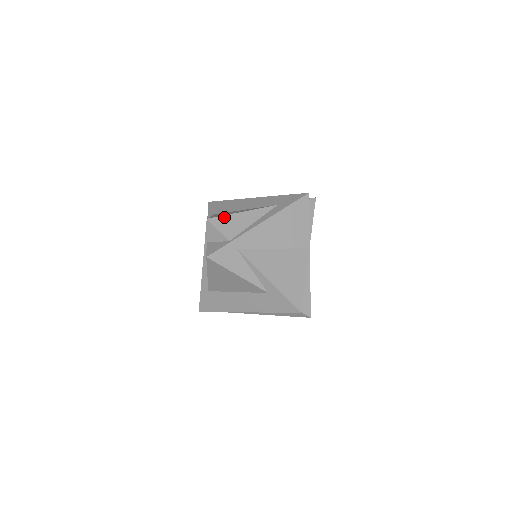
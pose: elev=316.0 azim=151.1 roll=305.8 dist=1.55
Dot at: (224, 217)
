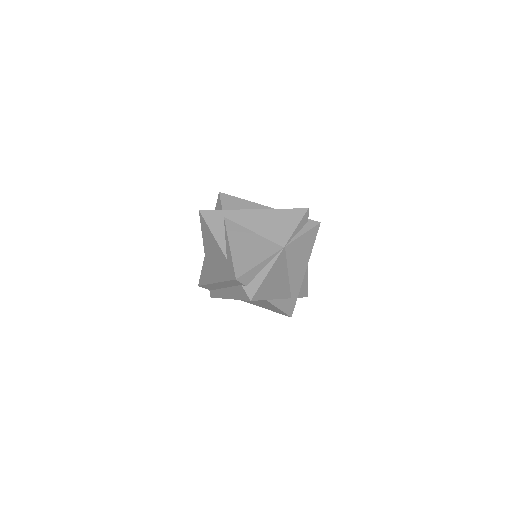
Dot at: (232, 197)
